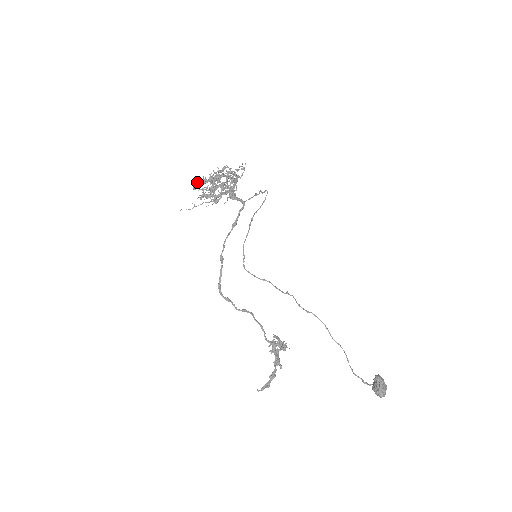
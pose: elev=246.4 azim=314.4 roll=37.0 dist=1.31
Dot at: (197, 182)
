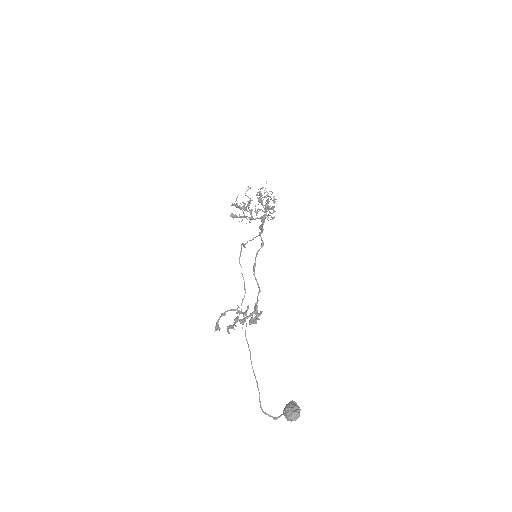
Dot at: (261, 188)
